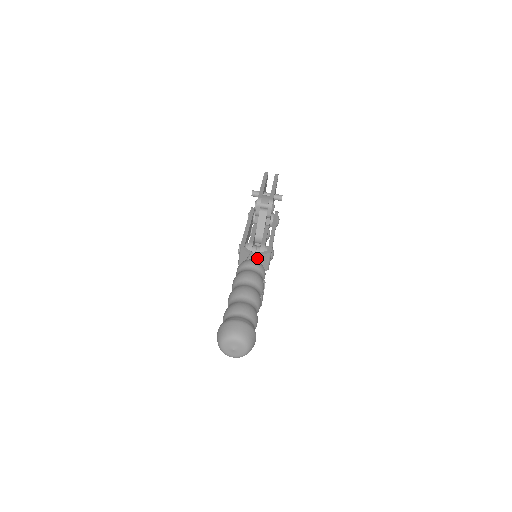
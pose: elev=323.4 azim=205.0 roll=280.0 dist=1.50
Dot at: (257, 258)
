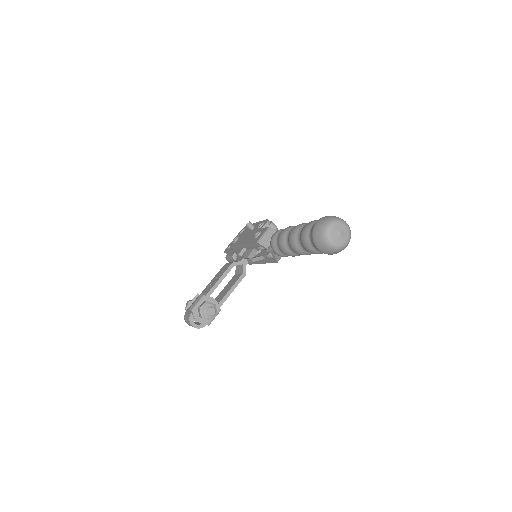
Dot at: occluded
